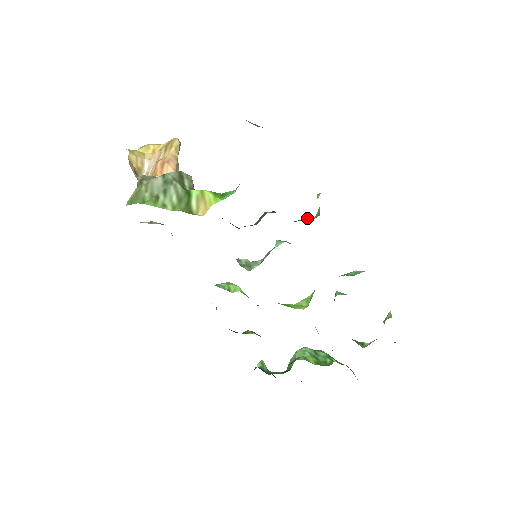
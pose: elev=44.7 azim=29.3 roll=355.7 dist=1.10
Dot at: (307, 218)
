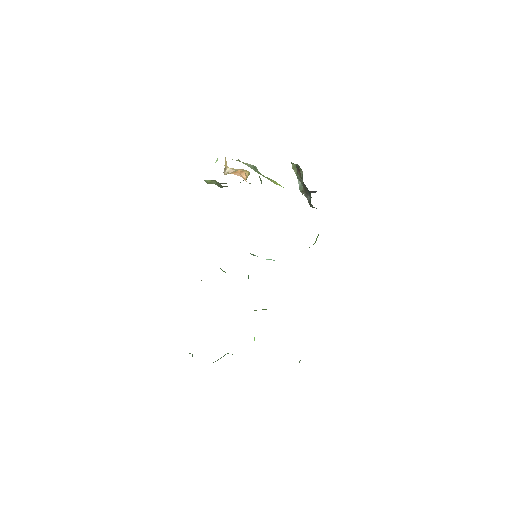
Dot at: occluded
